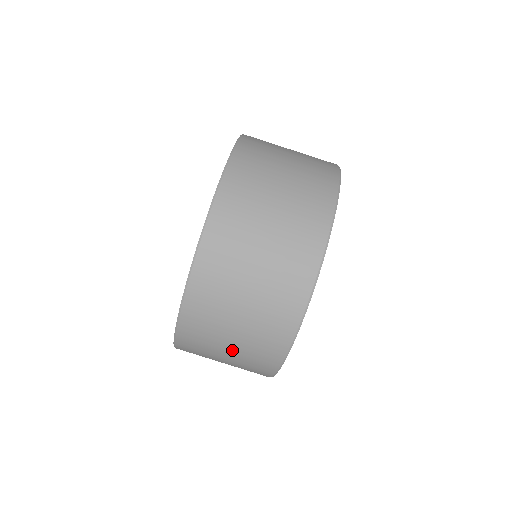
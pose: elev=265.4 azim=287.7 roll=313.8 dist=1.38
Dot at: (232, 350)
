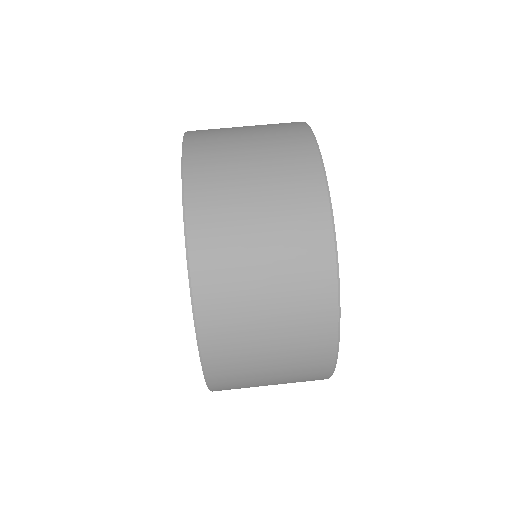
Dot at: occluded
